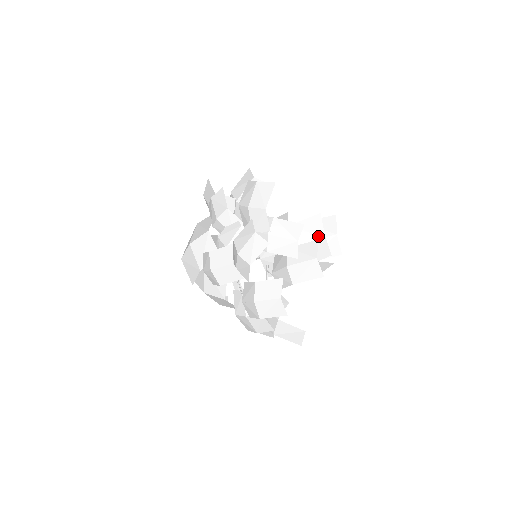
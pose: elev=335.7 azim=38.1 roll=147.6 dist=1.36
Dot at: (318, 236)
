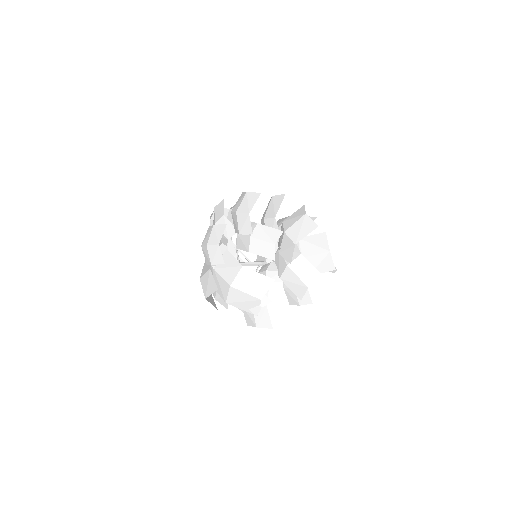
Dot at: occluded
